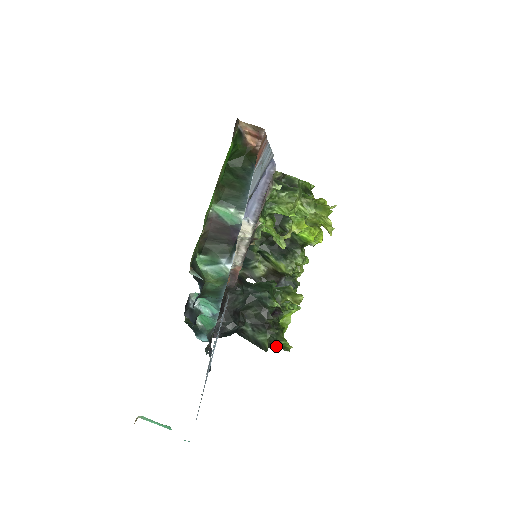
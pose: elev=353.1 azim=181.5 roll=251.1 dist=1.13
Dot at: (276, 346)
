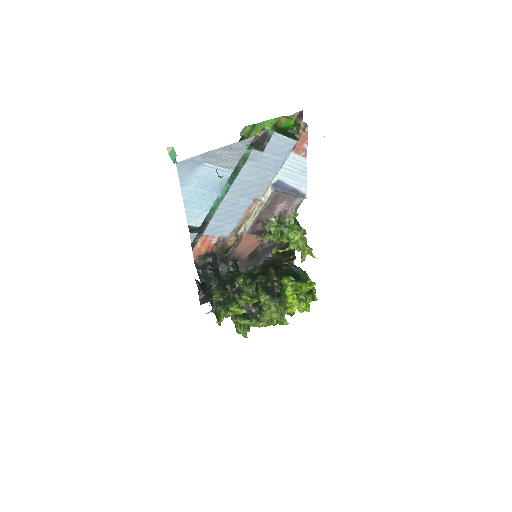
Dot at: (216, 311)
